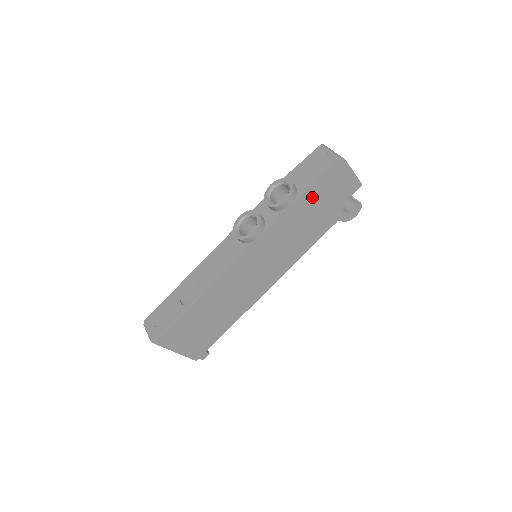
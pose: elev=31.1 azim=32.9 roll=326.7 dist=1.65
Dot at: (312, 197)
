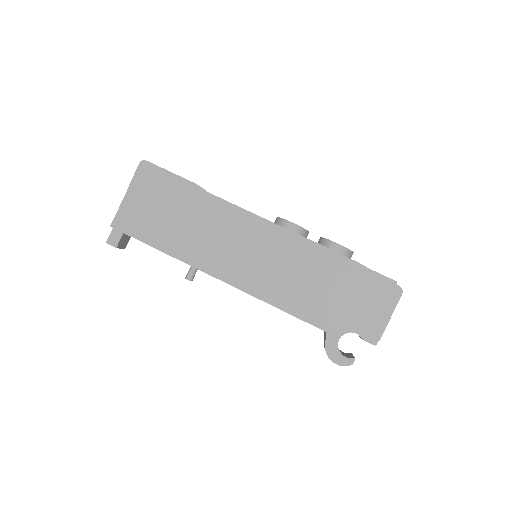
Dot at: (349, 275)
